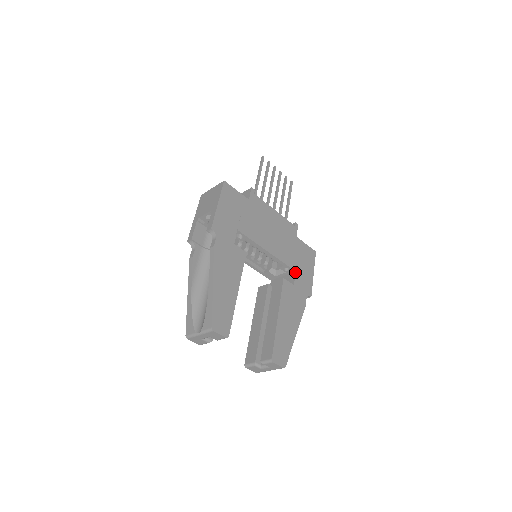
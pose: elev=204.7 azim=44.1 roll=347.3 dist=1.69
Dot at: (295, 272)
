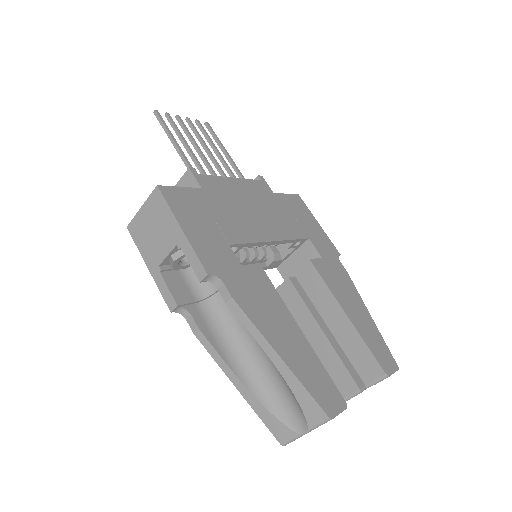
Dot at: (309, 240)
